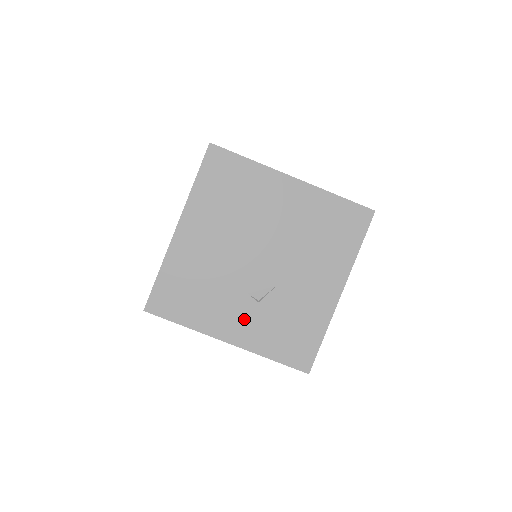
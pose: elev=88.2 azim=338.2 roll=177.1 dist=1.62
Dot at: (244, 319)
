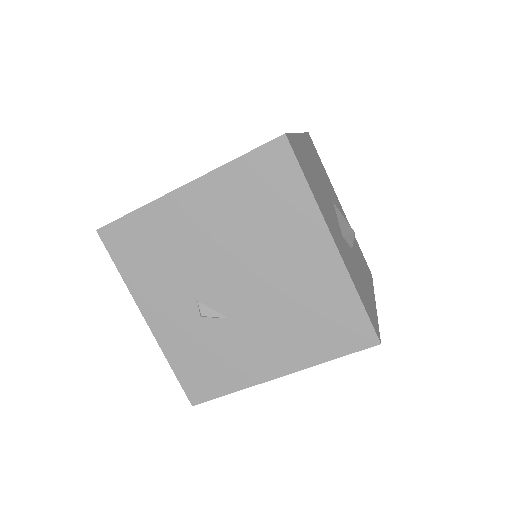
Dot at: (176, 317)
